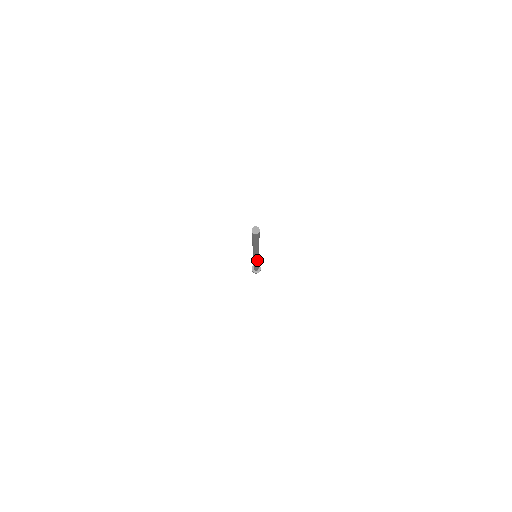
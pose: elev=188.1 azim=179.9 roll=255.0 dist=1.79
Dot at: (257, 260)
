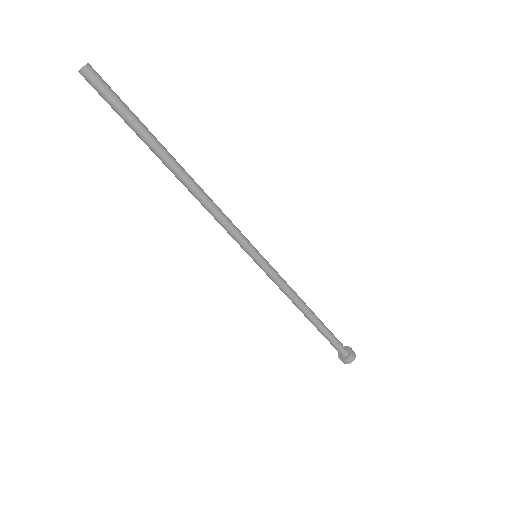
Dot at: (272, 274)
